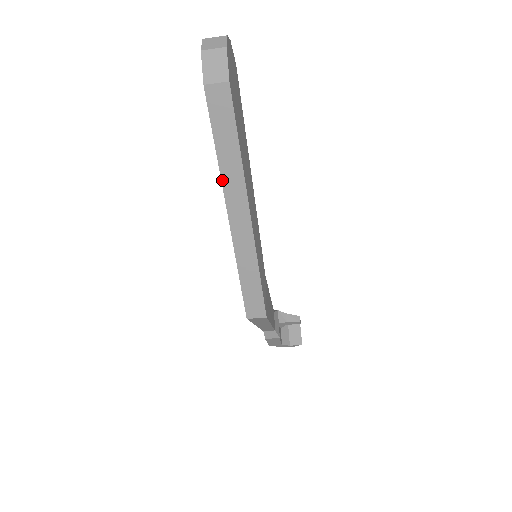
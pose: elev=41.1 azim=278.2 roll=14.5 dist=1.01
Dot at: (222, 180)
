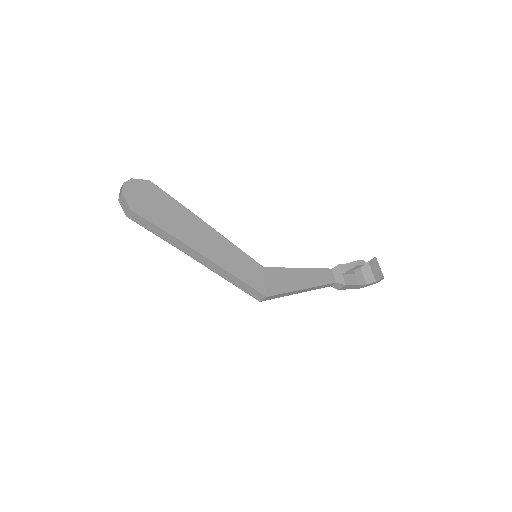
Dot at: (175, 246)
